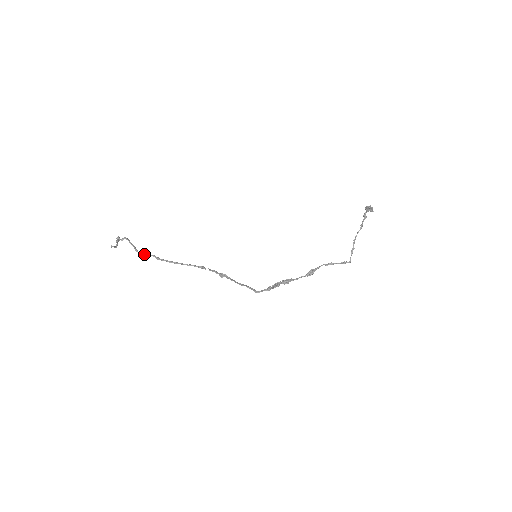
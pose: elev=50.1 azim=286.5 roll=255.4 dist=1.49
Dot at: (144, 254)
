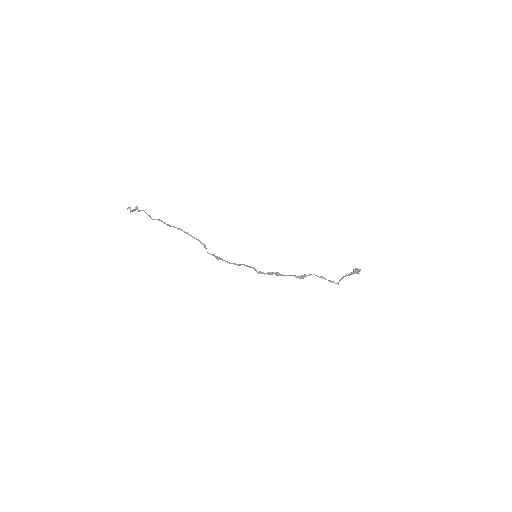
Dot at: (157, 219)
